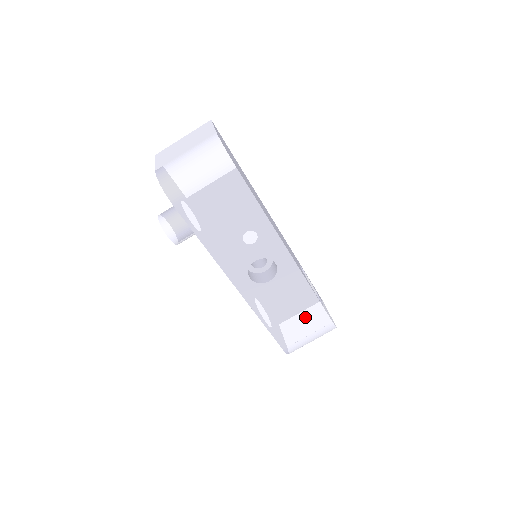
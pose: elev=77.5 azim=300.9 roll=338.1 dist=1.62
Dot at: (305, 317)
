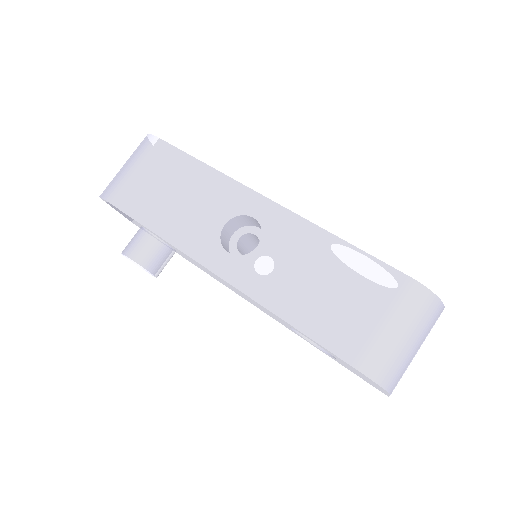
Dot at: (351, 284)
